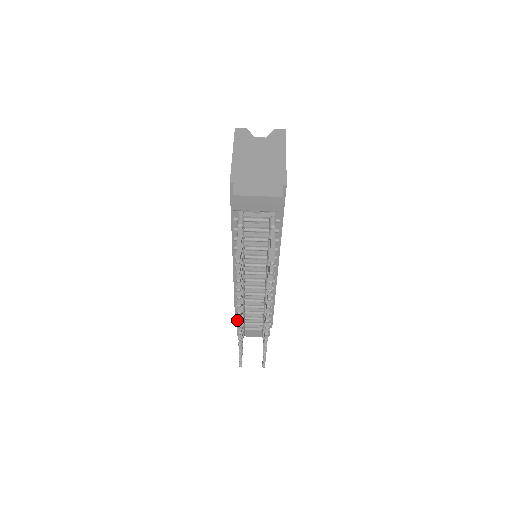
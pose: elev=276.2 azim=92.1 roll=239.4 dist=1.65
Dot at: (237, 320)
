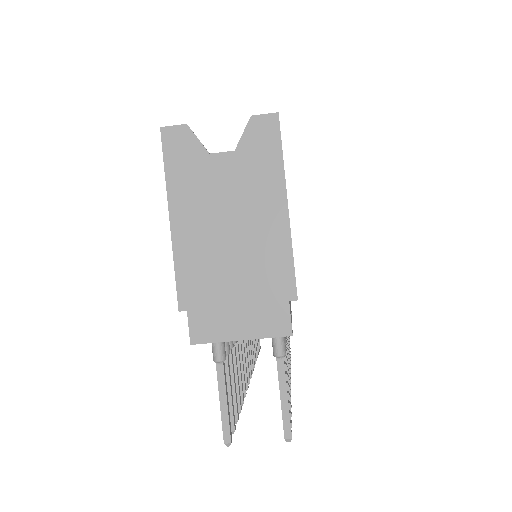
Dot at: occluded
